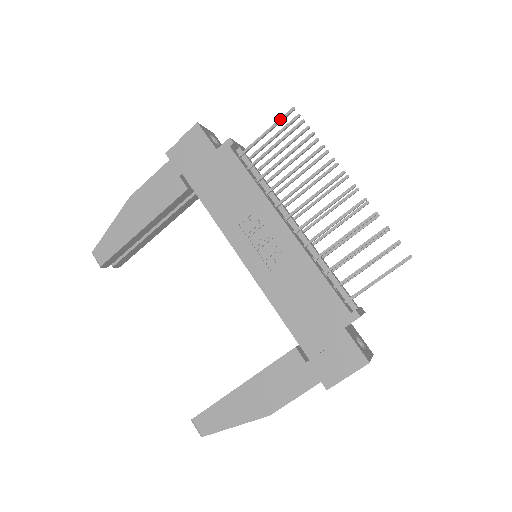
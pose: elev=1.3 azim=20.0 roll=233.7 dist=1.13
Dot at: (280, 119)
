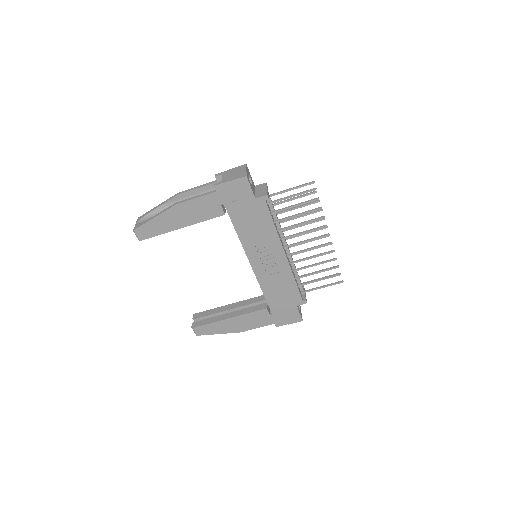
Dot at: (304, 192)
